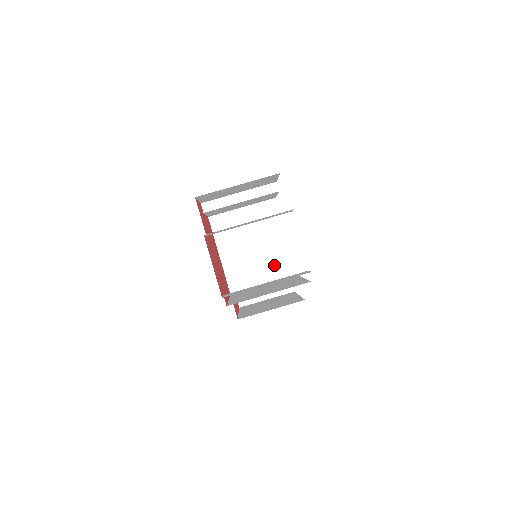
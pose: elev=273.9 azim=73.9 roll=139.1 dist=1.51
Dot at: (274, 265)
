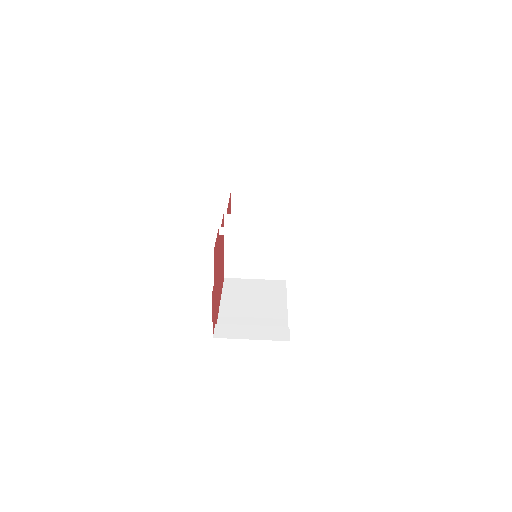
Dot at: (269, 267)
